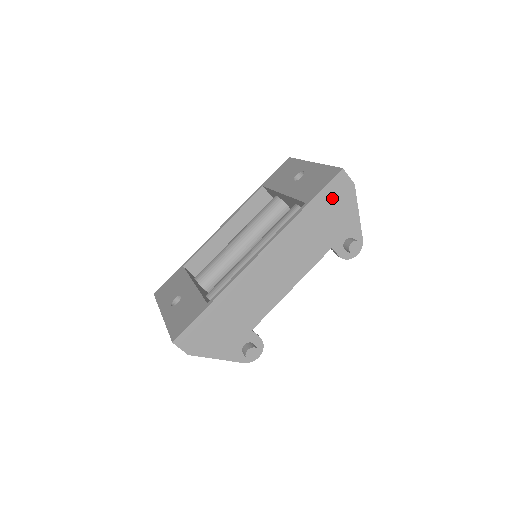
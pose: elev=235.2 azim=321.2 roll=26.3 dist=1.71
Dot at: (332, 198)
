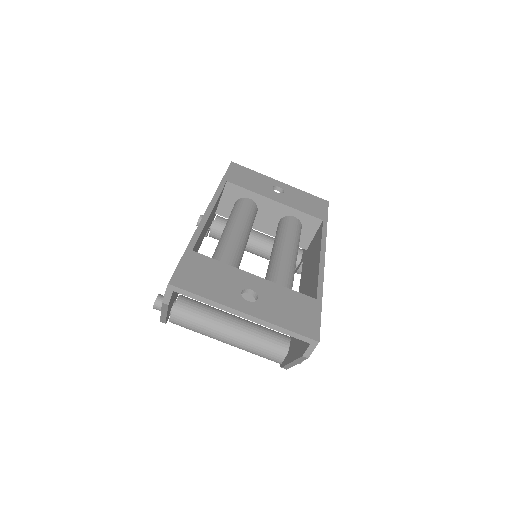
Dot at: occluded
